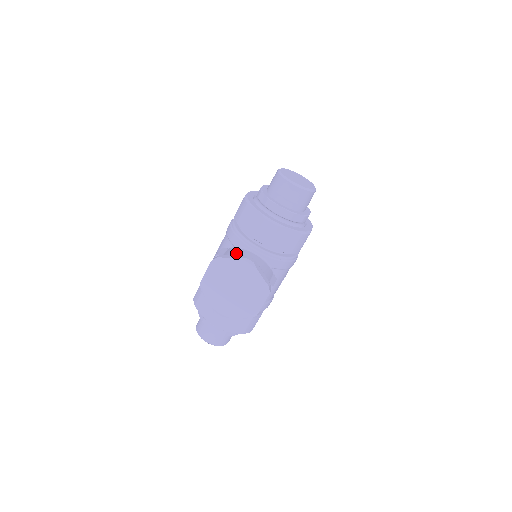
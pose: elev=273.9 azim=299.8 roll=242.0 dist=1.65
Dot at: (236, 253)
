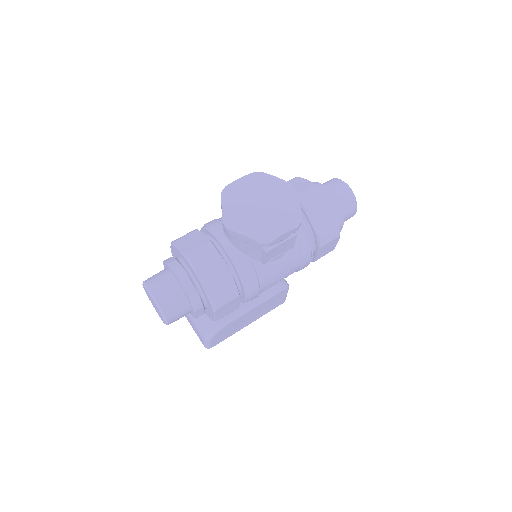
Dot at: occluded
